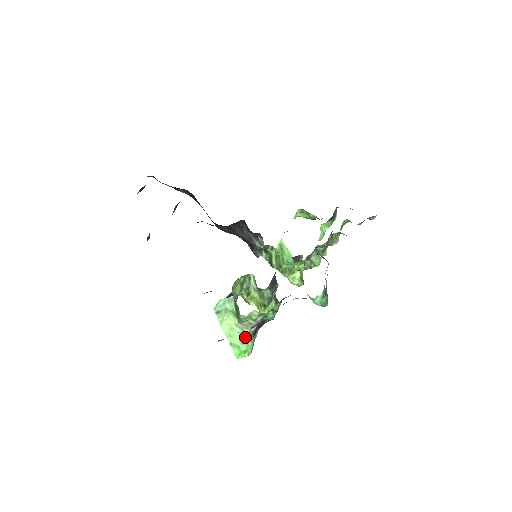
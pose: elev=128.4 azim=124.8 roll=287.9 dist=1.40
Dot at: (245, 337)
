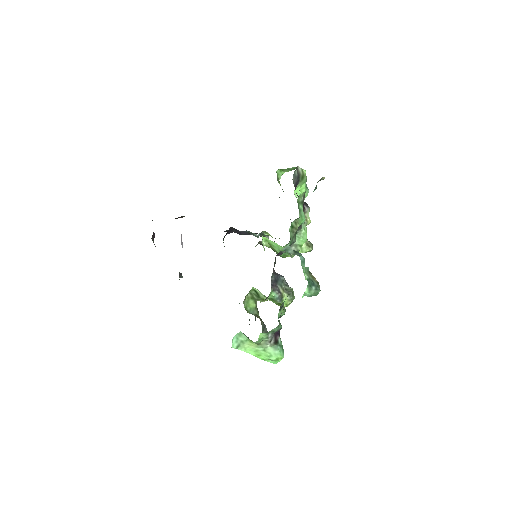
Dot at: (270, 350)
